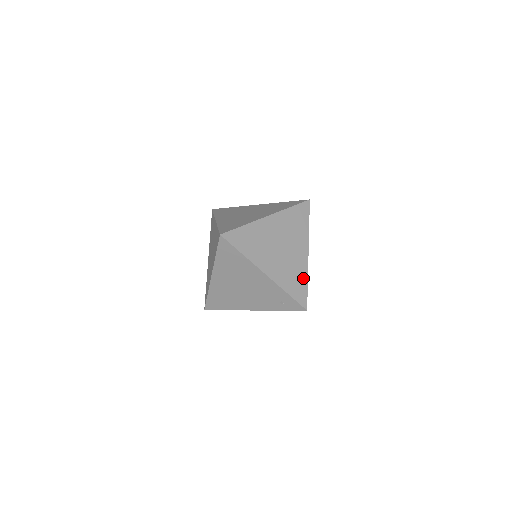
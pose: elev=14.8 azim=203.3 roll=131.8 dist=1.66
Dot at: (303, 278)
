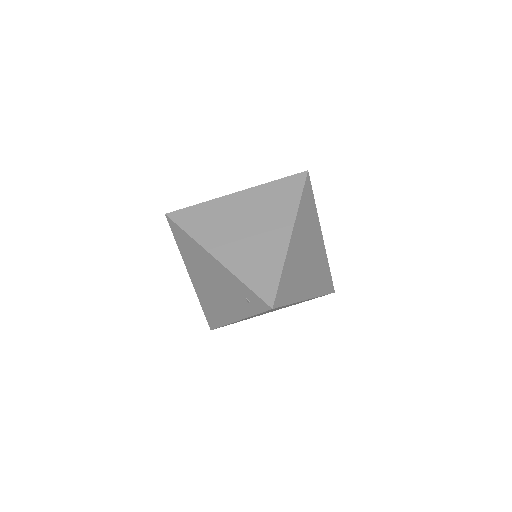
Dot at: (275, 265)
